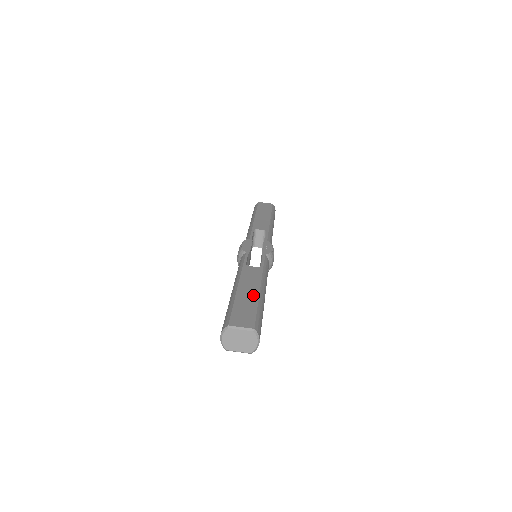
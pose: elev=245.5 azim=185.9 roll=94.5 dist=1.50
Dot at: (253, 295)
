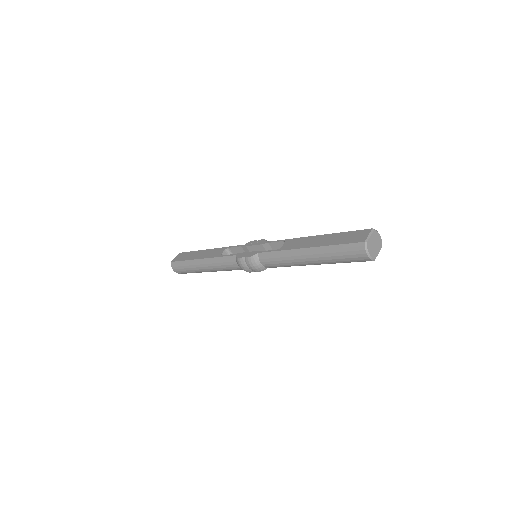
Dot at: (326, 237)
